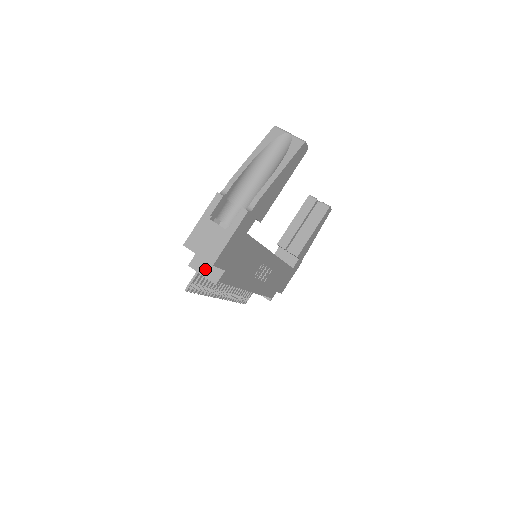
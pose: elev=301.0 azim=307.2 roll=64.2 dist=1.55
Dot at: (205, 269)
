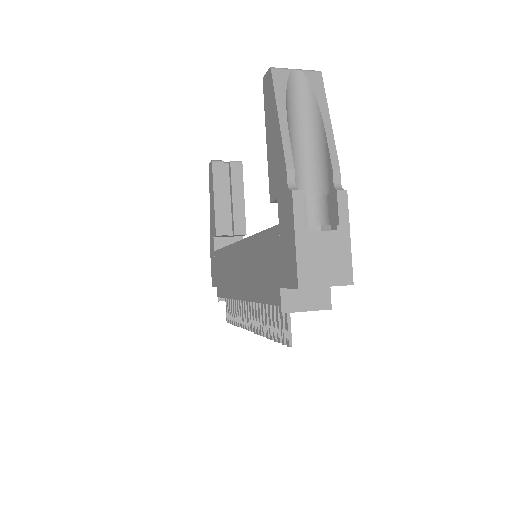
Dot at: (306, 301)
